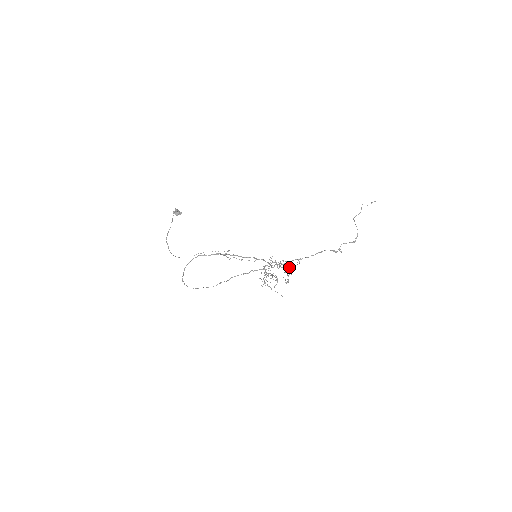
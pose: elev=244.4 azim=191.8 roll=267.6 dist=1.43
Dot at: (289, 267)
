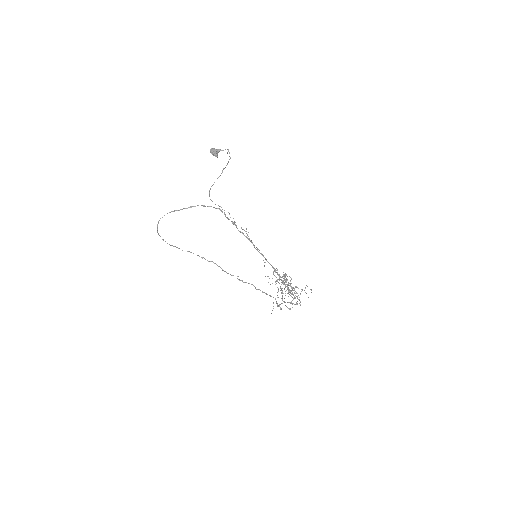
Dot at: occluded
